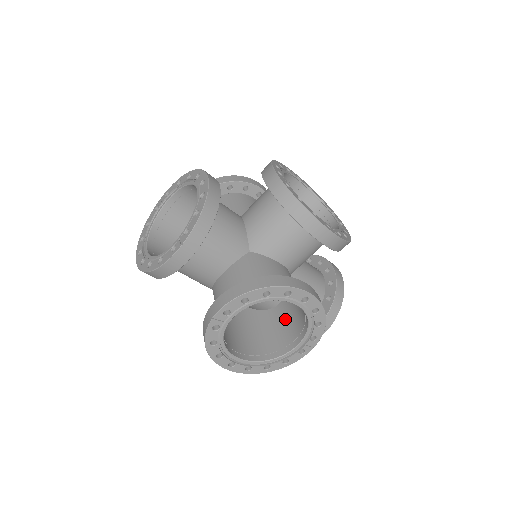
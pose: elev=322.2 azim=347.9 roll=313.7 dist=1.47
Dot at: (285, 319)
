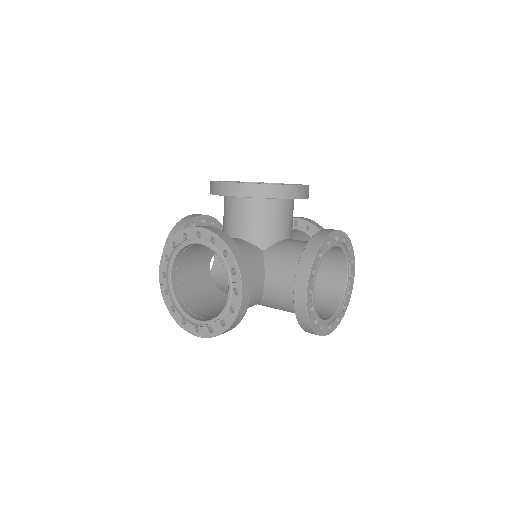
Dot at: (318, 272)
